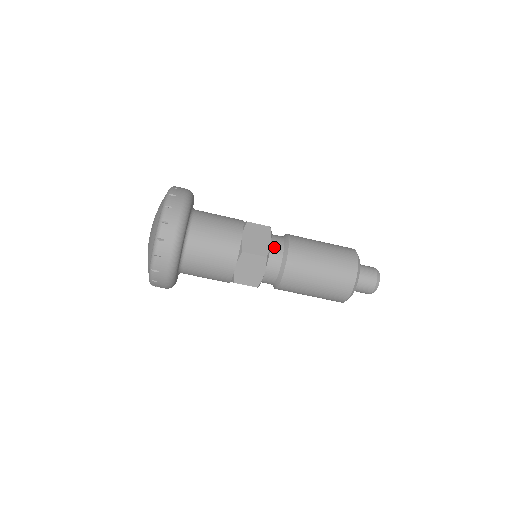
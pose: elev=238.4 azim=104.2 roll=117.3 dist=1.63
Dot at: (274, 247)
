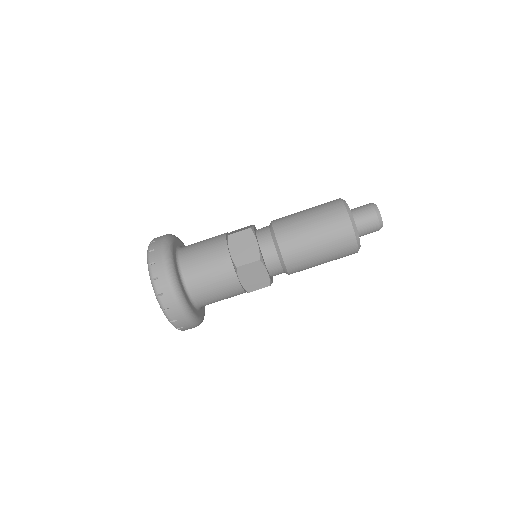
Dot at: (260, 229)
